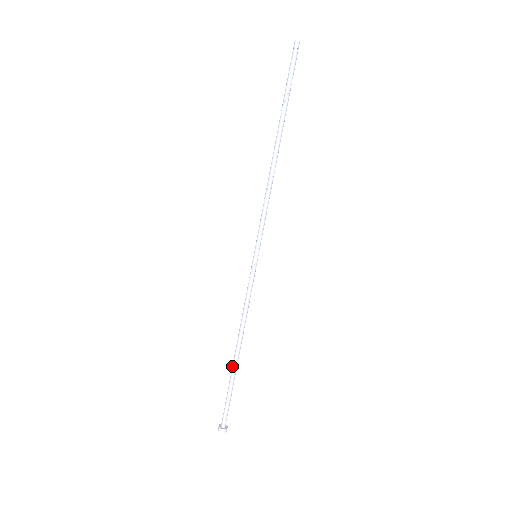
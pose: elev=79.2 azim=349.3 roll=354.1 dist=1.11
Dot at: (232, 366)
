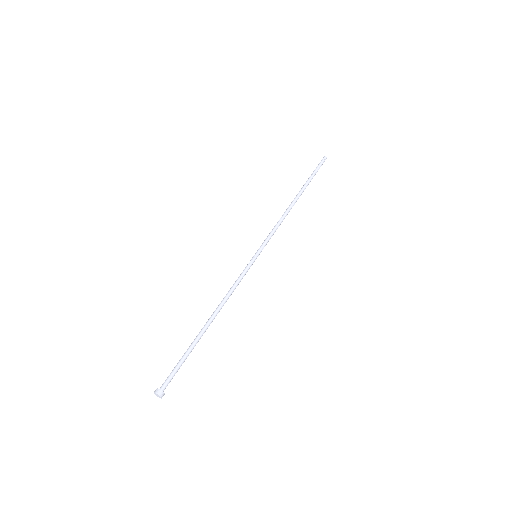
Dot at: occluded
